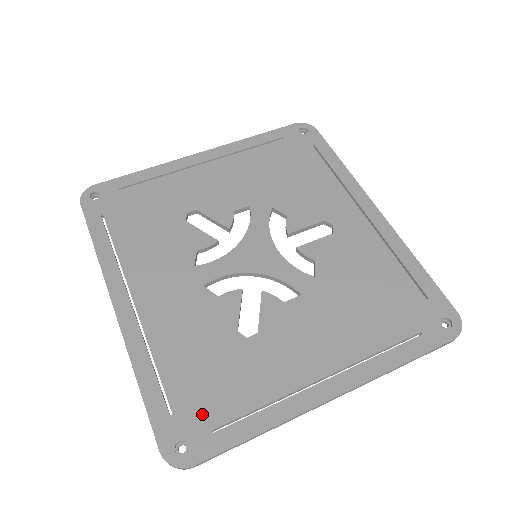
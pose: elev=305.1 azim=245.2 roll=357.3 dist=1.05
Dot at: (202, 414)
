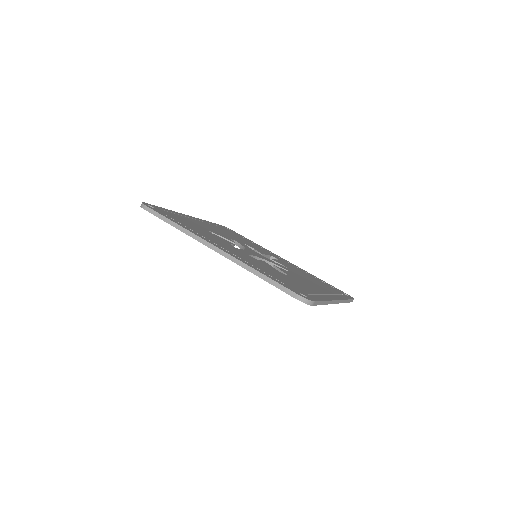
Dot at: (298, 289)
